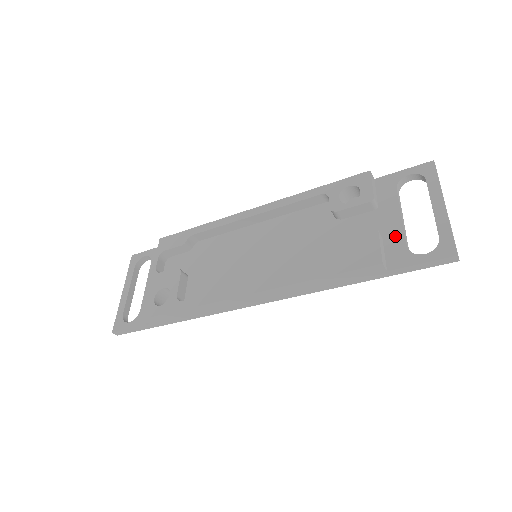
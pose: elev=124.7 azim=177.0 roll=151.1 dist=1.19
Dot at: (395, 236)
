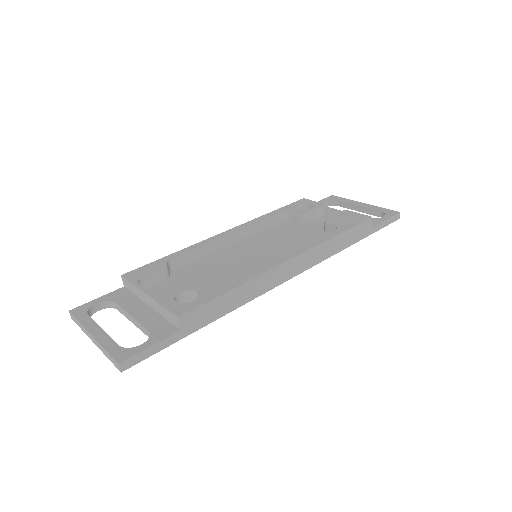
Dot at: occluded
